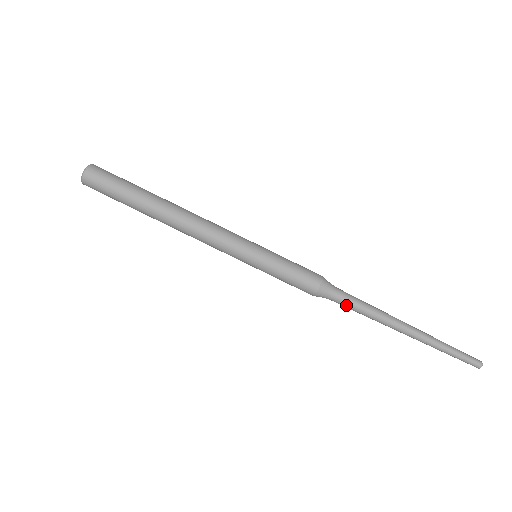
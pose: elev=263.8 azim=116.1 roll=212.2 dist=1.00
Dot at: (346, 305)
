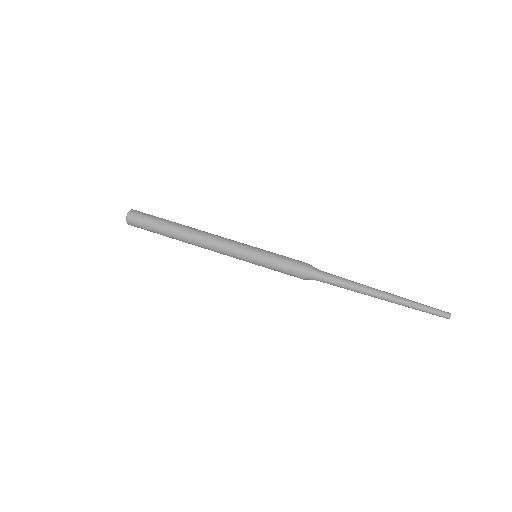
Dot at: (330, 281)
